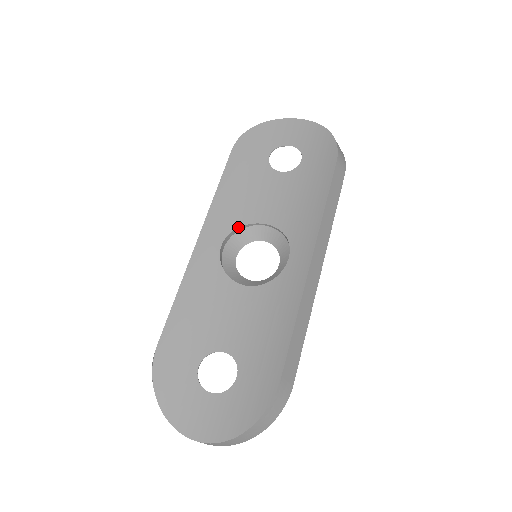
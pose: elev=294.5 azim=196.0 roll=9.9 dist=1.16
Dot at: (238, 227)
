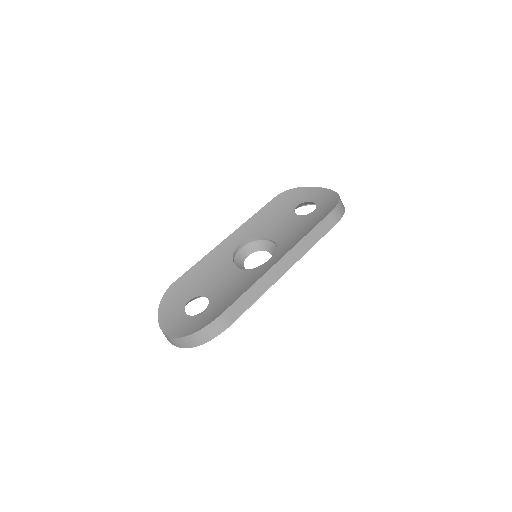
Dot at: (255, 238)
